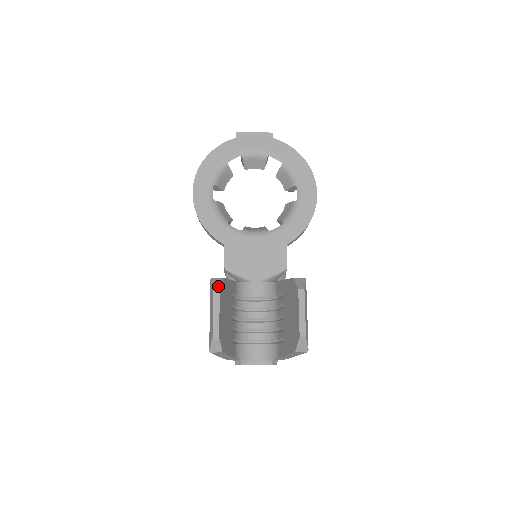
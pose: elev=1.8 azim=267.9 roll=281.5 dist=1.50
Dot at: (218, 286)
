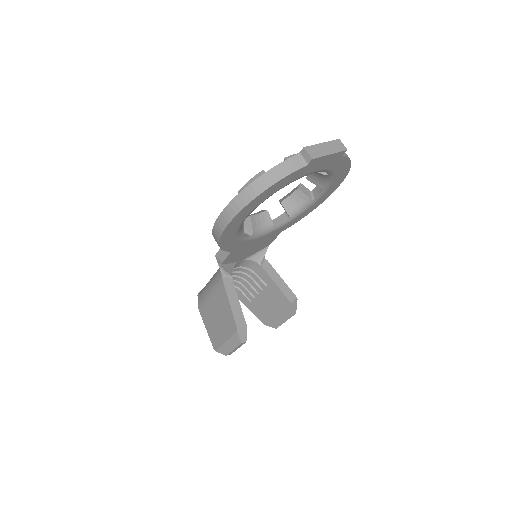
Dot at: (245, 339)
